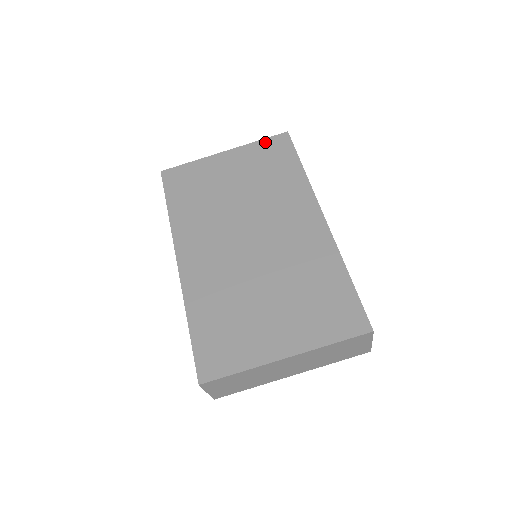
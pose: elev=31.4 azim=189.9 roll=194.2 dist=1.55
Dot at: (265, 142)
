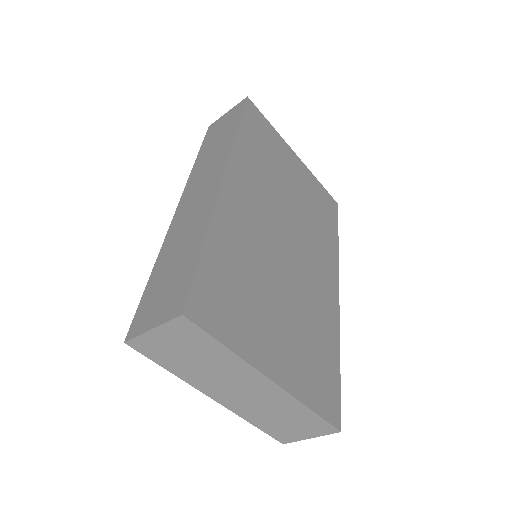
Dot at: (323, 189)
